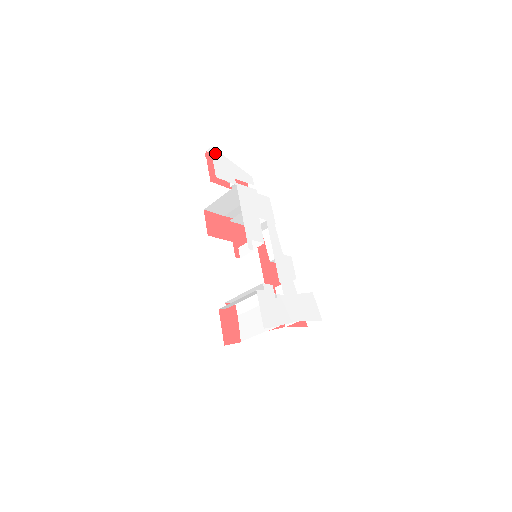
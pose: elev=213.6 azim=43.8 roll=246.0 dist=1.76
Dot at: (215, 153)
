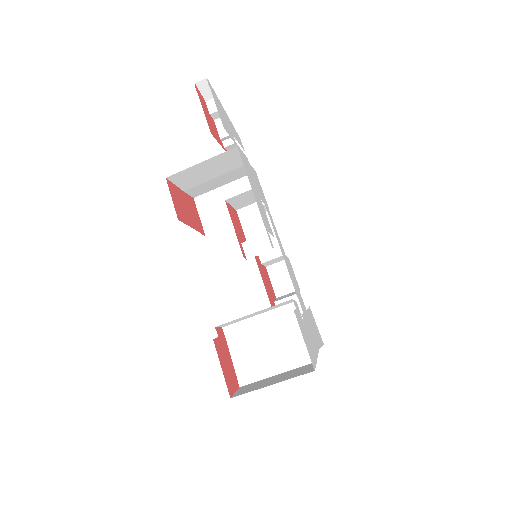
Dot at: (212, 89)
